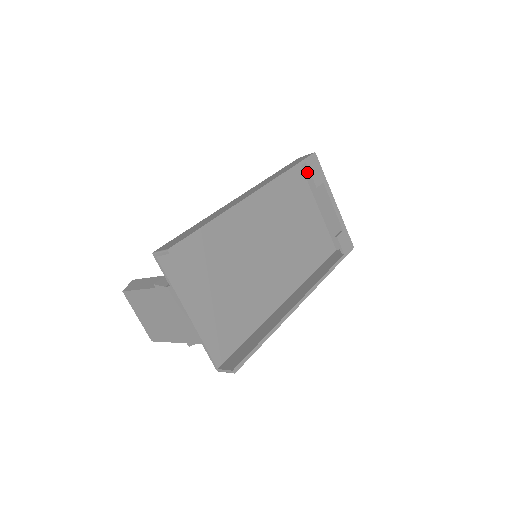
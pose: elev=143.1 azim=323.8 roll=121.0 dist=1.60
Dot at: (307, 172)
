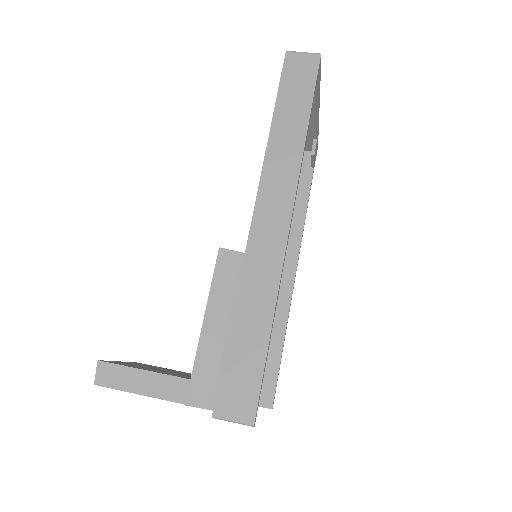
Dot at: occluded
